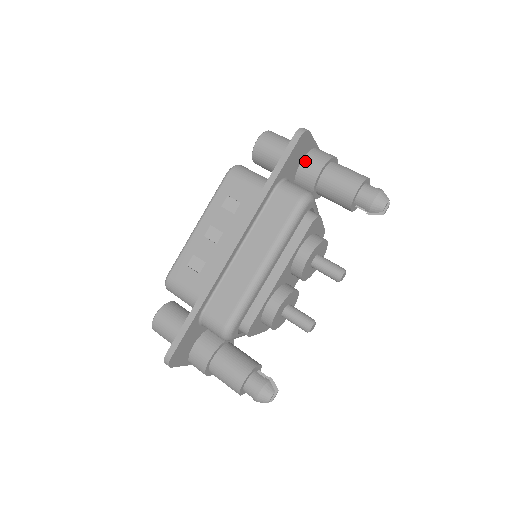
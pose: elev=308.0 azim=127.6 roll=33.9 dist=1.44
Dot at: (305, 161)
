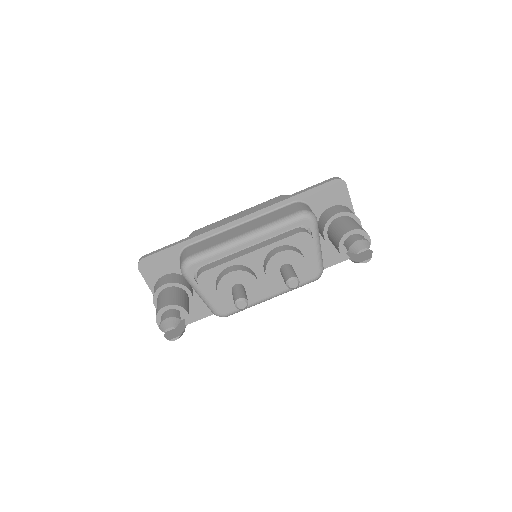
Dot at: (333, 207)
